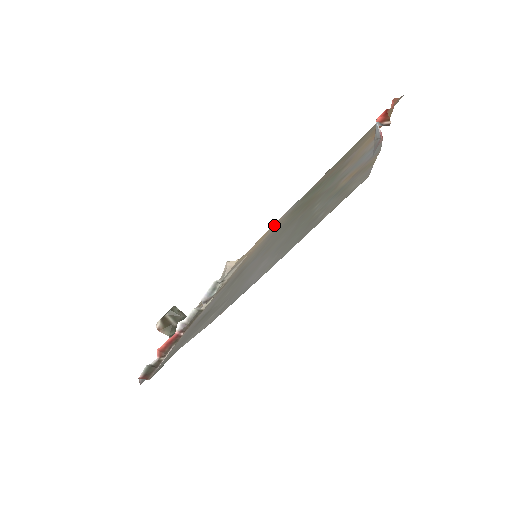
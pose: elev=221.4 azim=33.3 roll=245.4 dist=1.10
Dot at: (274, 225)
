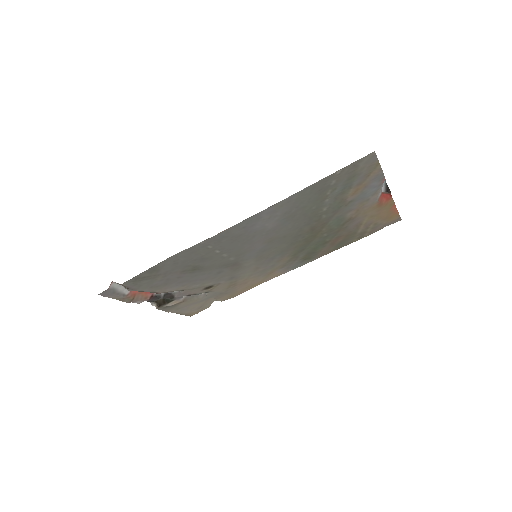
Dot at: (271, 275)
